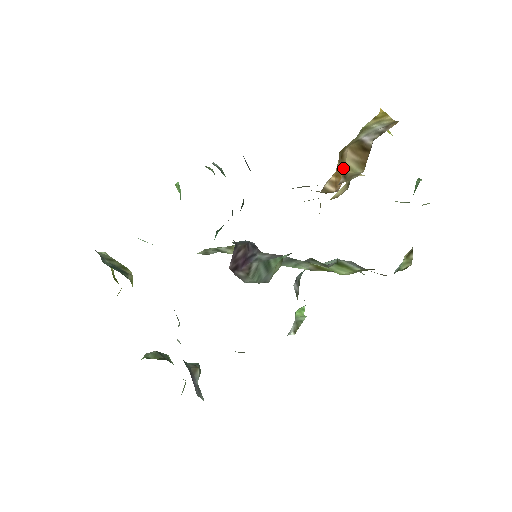
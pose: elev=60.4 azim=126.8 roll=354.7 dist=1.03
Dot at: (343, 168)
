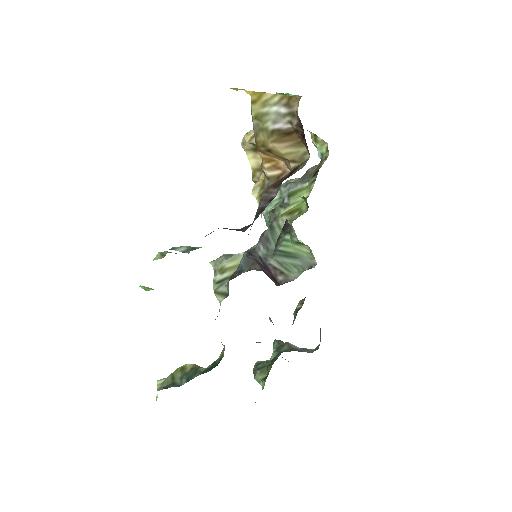
Dot at: (283, 157)
